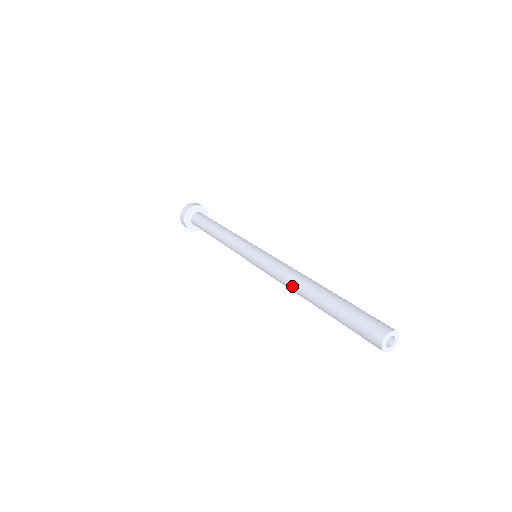
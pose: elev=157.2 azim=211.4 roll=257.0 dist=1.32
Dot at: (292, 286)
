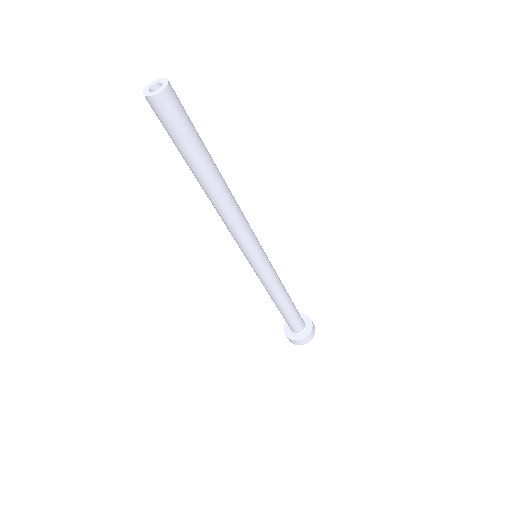
Dot at: (214, 207)
